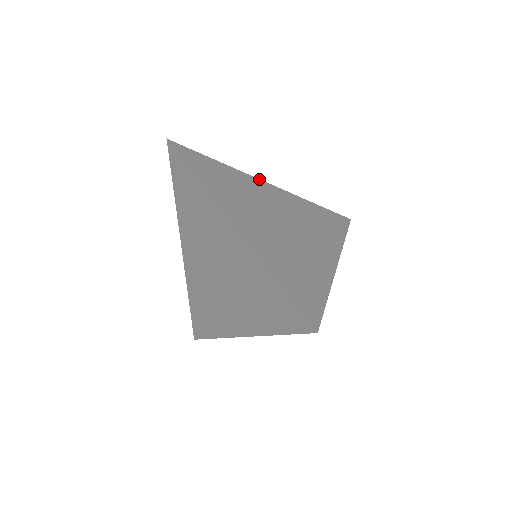
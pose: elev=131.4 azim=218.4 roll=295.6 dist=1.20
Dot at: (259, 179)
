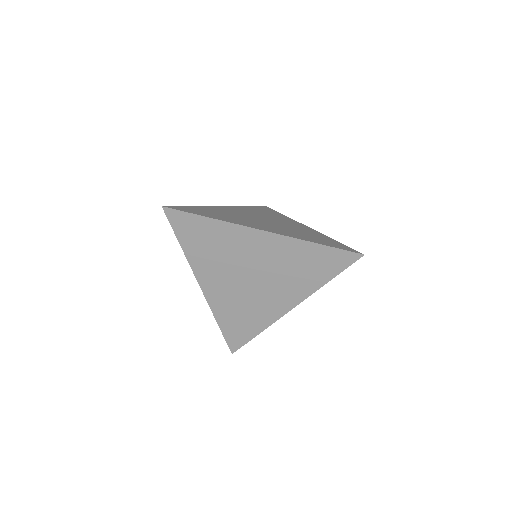
Dot at: (217, 206)
